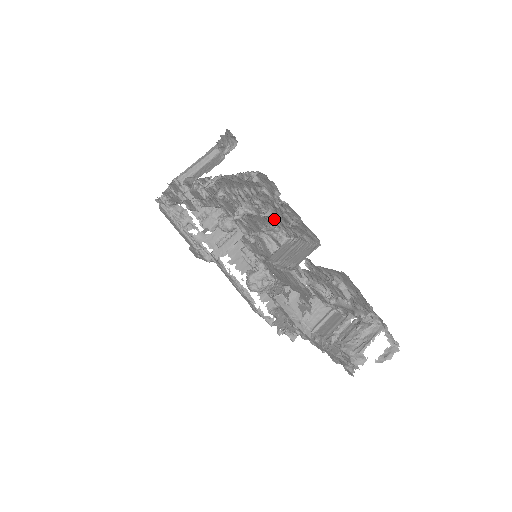
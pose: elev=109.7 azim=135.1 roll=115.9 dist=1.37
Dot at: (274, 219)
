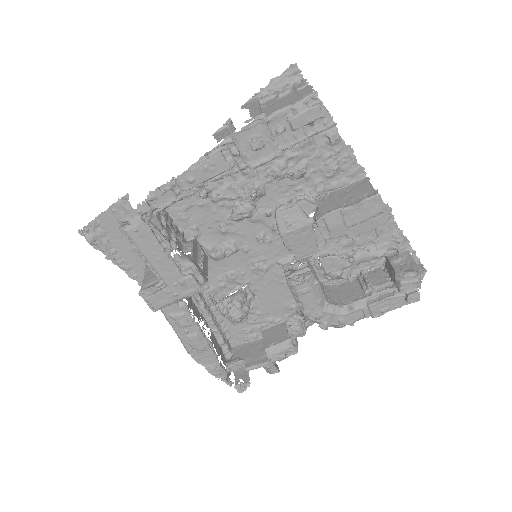
Dot at: (299, 182)
